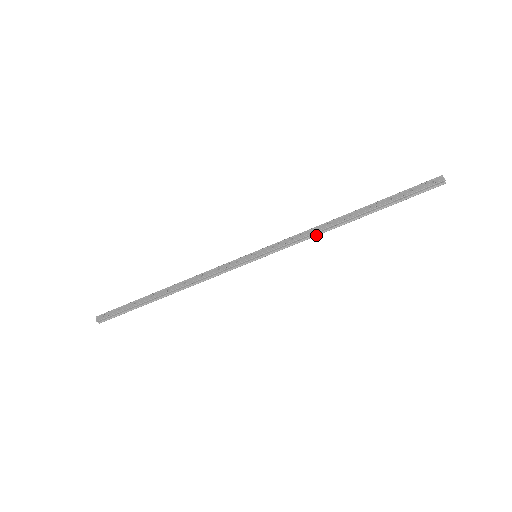
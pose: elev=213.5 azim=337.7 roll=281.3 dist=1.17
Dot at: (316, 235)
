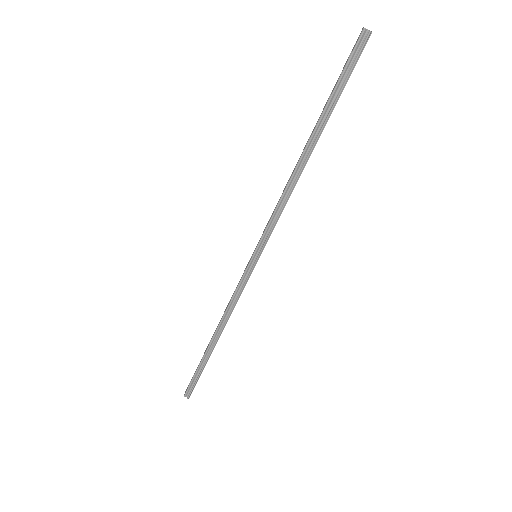
Dot at: (288, 195)
